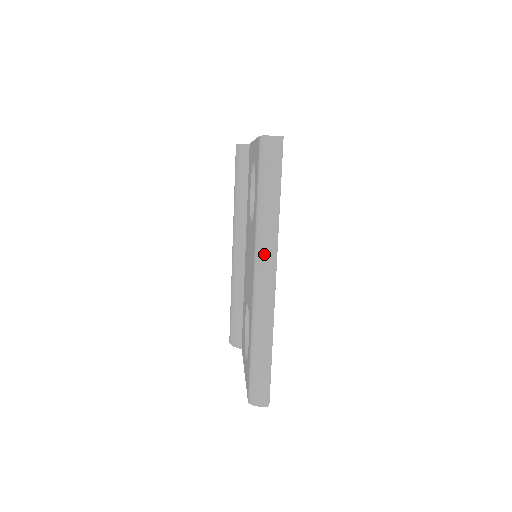
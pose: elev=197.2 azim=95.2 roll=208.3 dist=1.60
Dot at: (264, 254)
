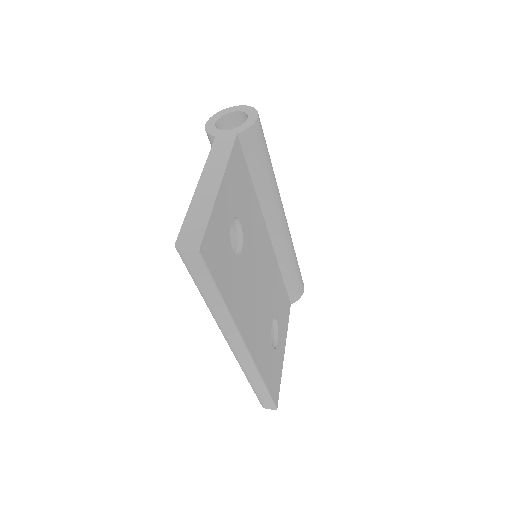
Dot at: (226, 334)
